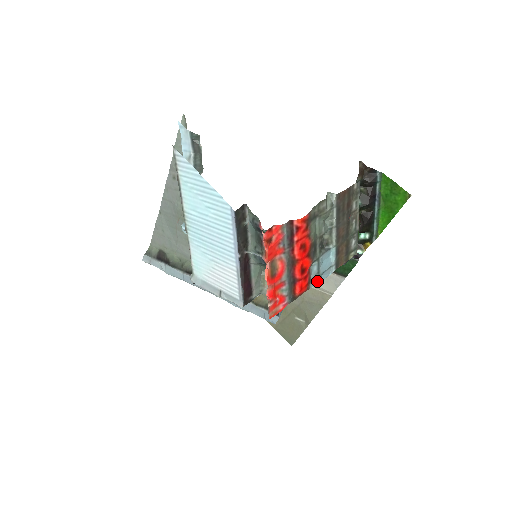
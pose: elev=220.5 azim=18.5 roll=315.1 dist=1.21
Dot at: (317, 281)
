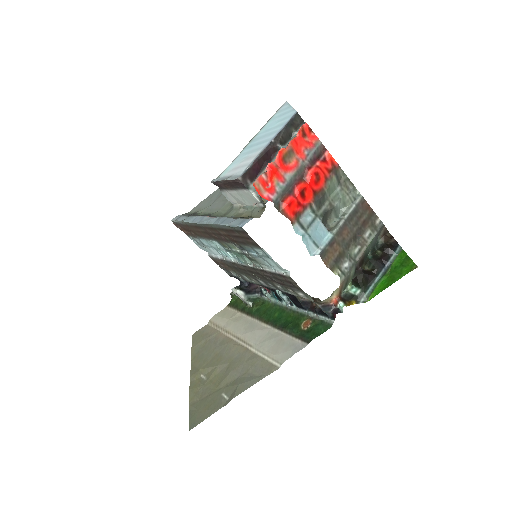
Dot at: (301, 234)
